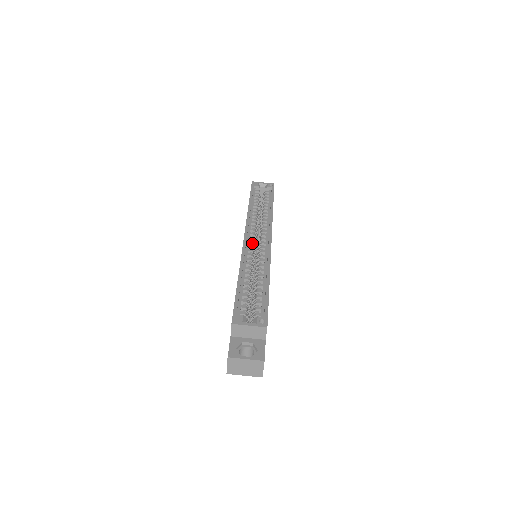
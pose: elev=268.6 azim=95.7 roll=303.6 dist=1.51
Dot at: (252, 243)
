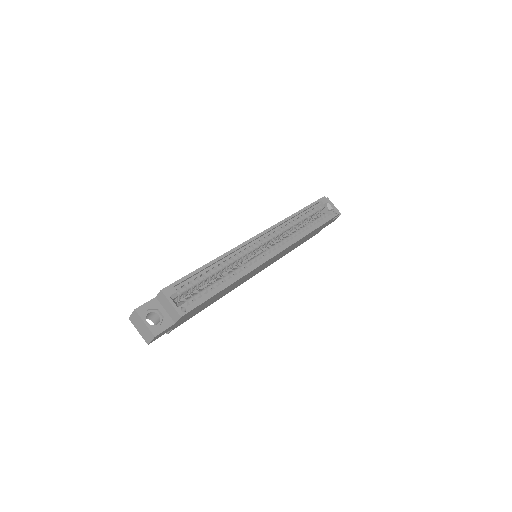
Dot at: (258, 245)
